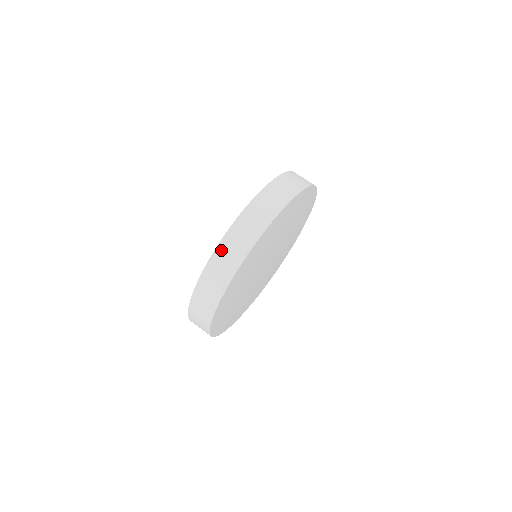
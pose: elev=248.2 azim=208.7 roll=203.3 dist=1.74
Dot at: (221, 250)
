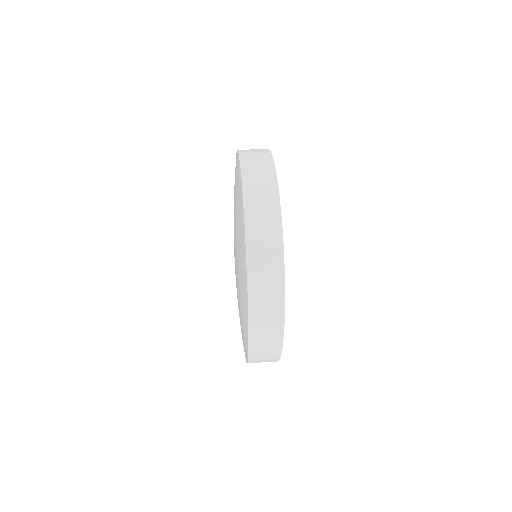
Dot at: (252, 241)
